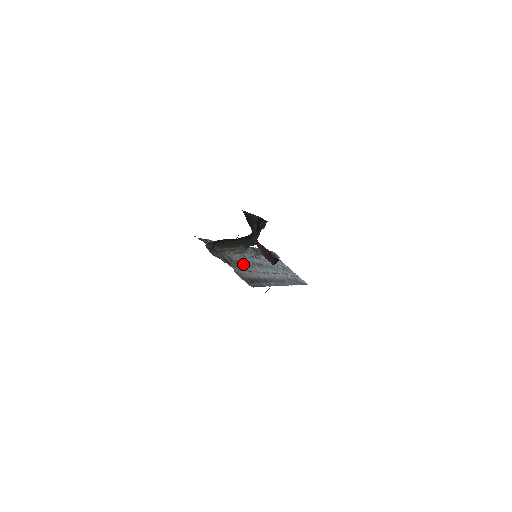
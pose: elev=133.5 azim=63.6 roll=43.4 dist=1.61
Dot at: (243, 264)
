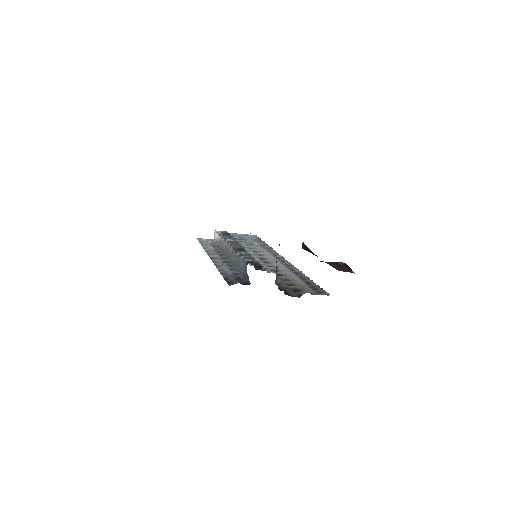
Dot at: (285, 277)
